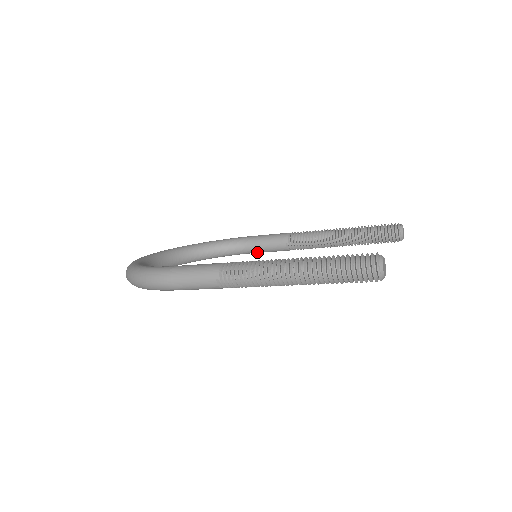
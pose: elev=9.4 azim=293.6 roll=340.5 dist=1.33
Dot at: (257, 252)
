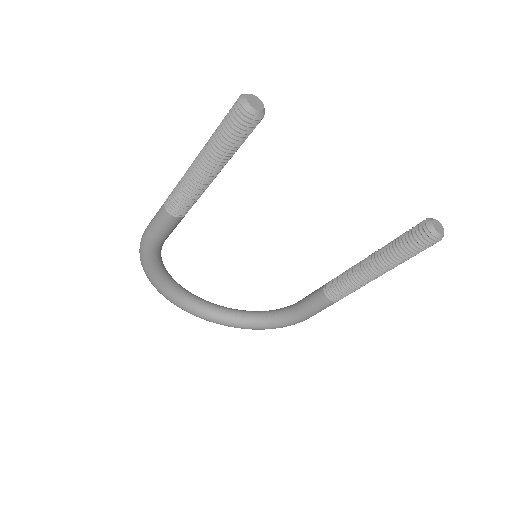
Dot at: (303, 313)
